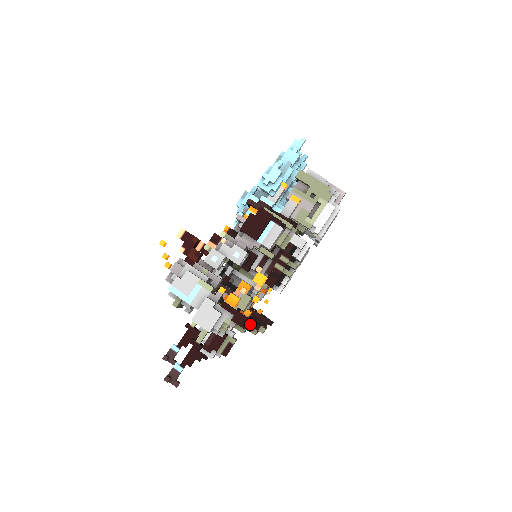
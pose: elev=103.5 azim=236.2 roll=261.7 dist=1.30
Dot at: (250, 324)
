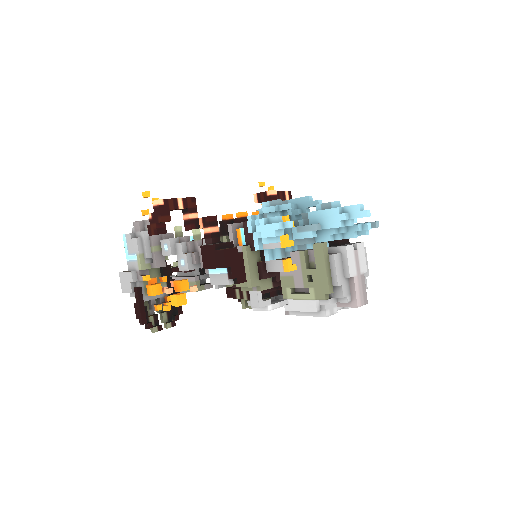
Dot at: (140, 321)
